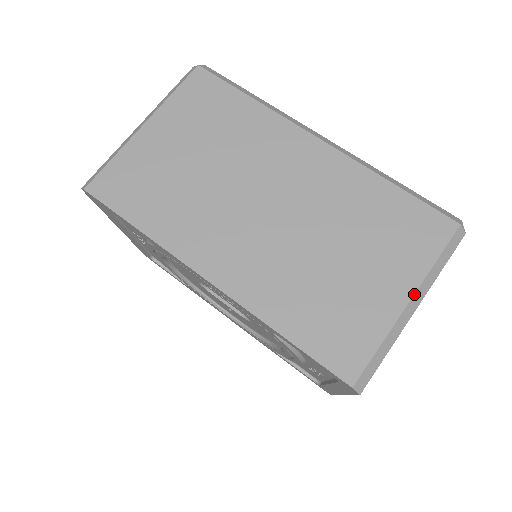
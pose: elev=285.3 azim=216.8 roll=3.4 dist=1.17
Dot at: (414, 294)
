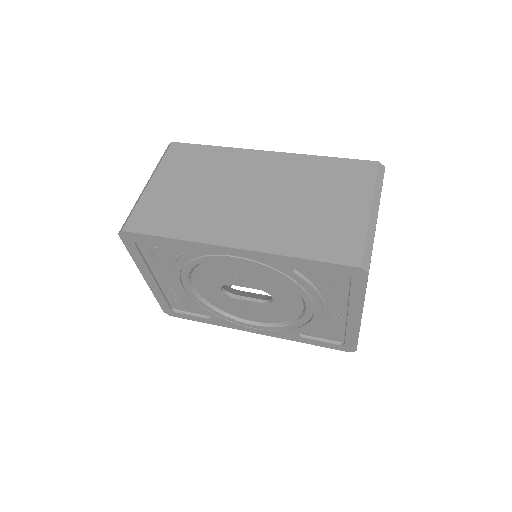
Dot at: (371, 205)
